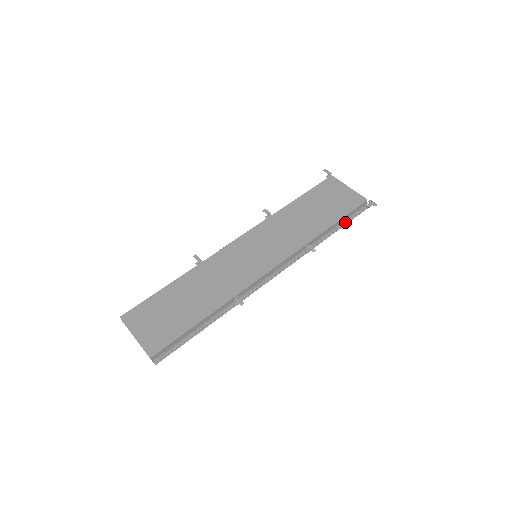
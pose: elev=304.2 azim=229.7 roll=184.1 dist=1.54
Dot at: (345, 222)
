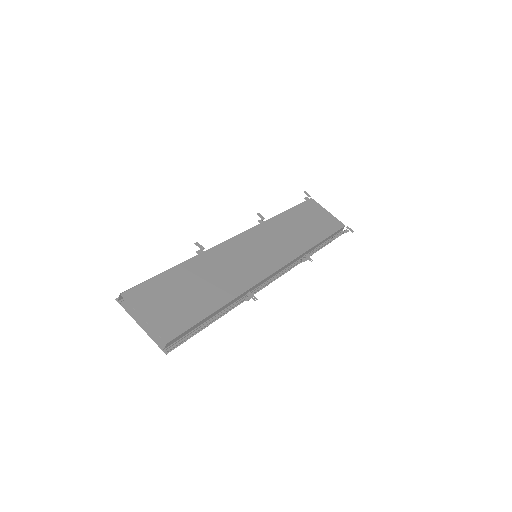
Dot at: (328, 241)
